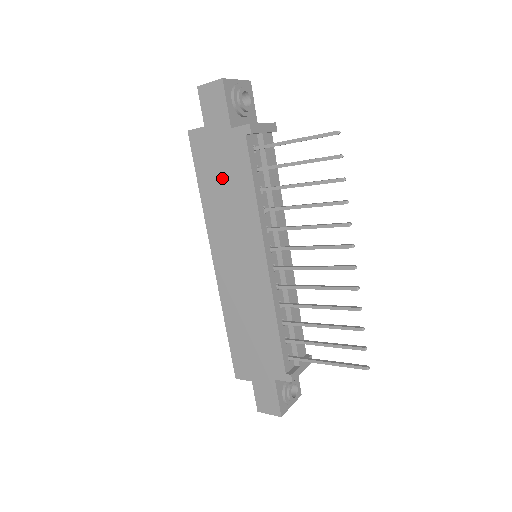
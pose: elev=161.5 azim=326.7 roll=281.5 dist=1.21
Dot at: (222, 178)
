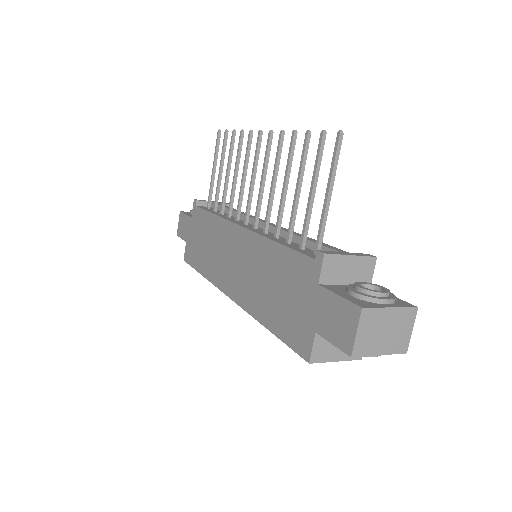
Dot at: (202, 243)
